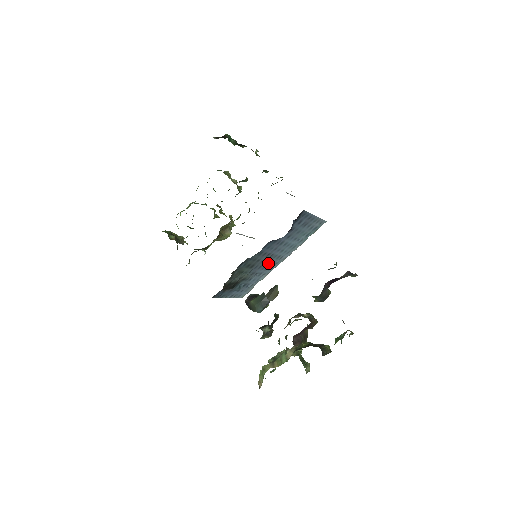
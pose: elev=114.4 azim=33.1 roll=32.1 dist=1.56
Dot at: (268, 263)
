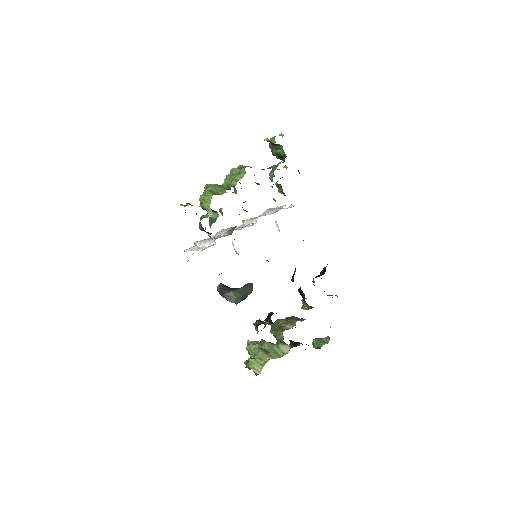
Dot at: occluded
